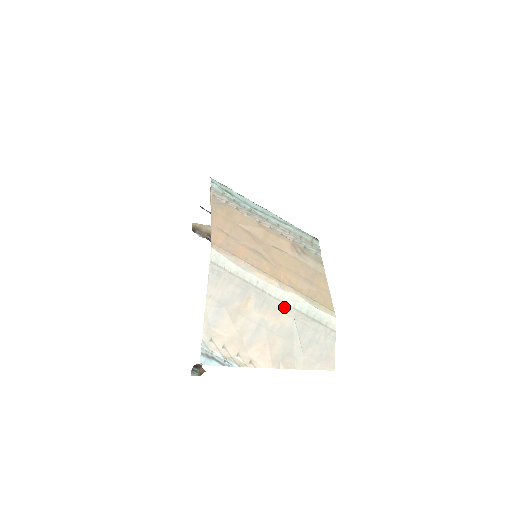
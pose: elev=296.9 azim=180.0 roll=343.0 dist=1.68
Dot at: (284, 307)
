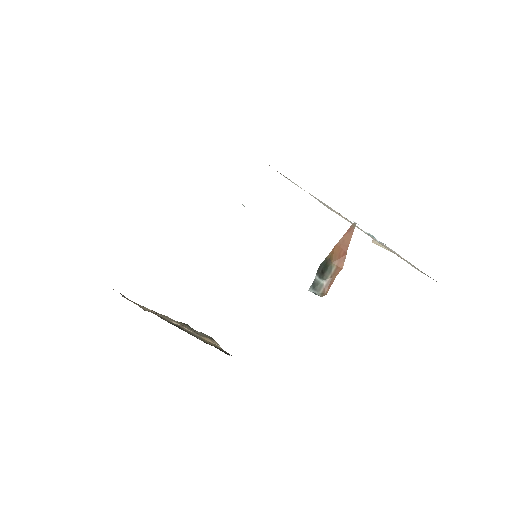
Dot at: occluded
